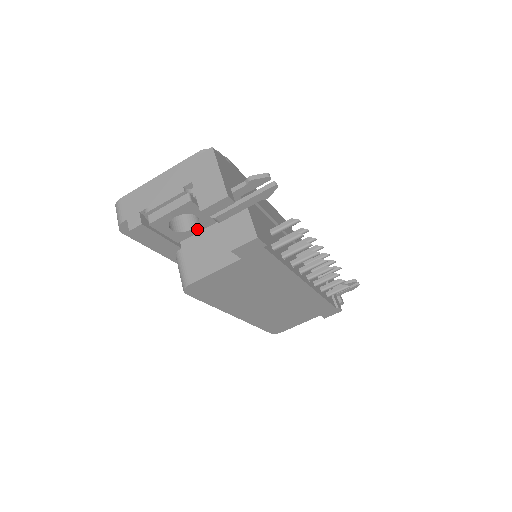
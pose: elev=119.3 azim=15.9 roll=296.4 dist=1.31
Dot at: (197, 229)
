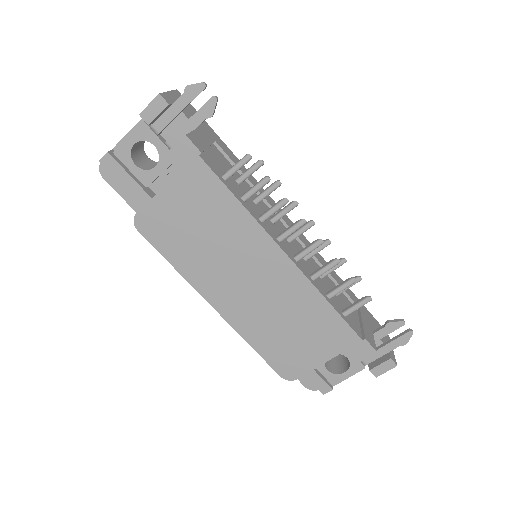
Dot at: (160, 168)
